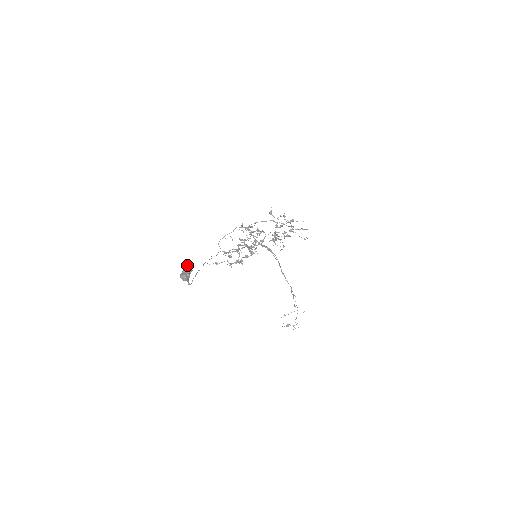
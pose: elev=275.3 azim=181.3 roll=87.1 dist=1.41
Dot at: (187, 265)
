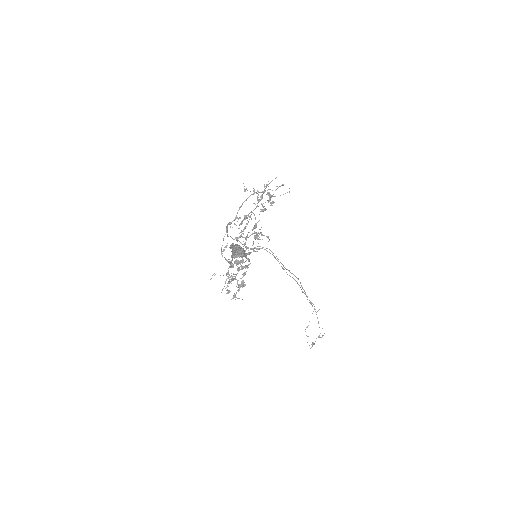
Dot at: (230, 248)
